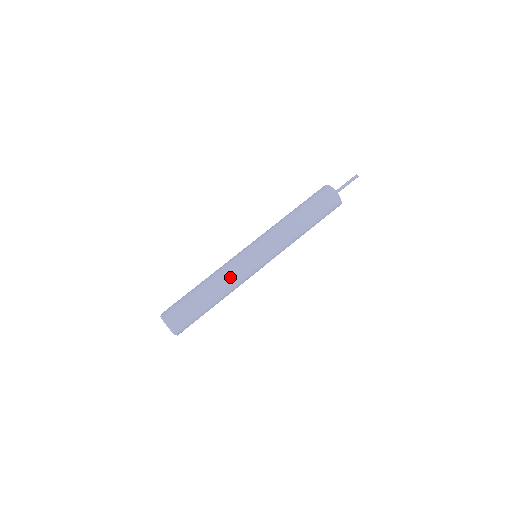
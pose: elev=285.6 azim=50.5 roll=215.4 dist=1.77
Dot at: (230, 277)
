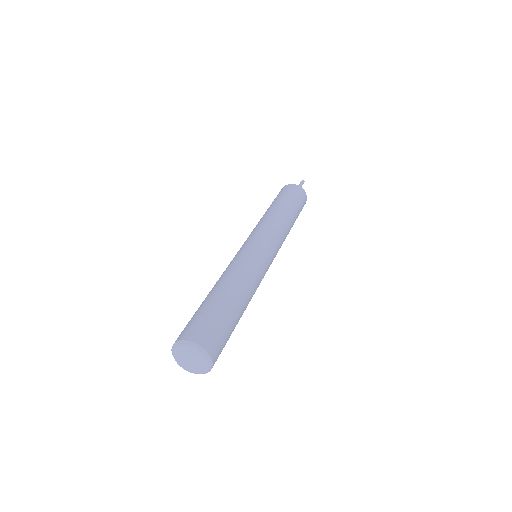
Dot at: (245, 270)
